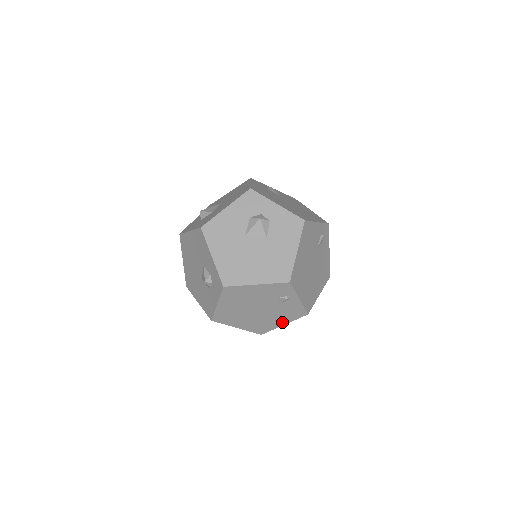
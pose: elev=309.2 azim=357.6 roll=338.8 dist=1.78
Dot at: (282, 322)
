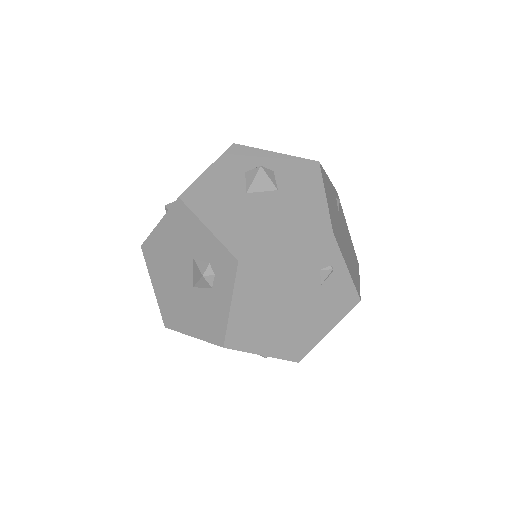
Dot at: (326, 326)
